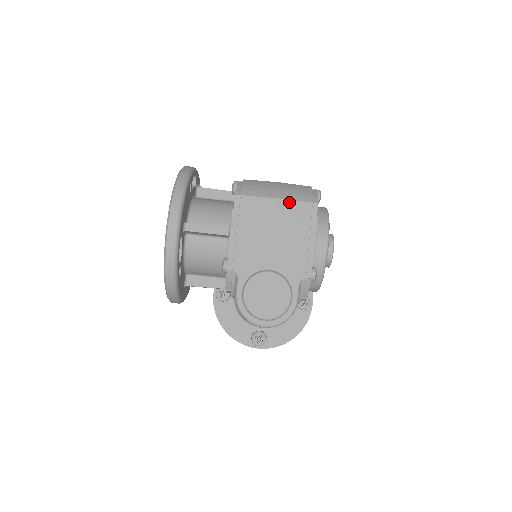
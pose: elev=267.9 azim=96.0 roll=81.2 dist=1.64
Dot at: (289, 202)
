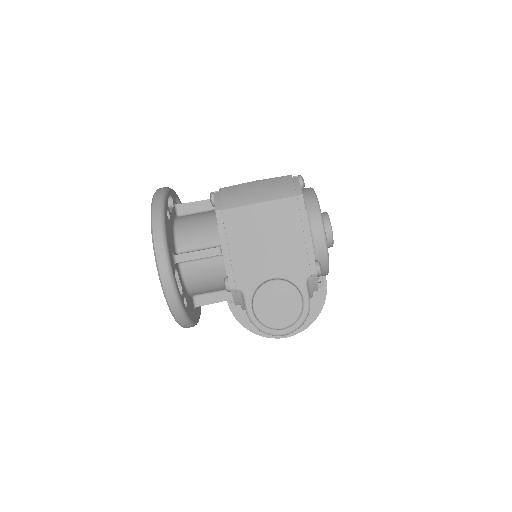
Dot at: (272, 203)
